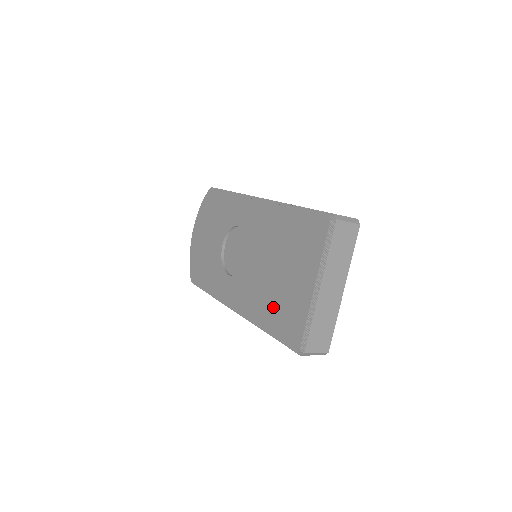
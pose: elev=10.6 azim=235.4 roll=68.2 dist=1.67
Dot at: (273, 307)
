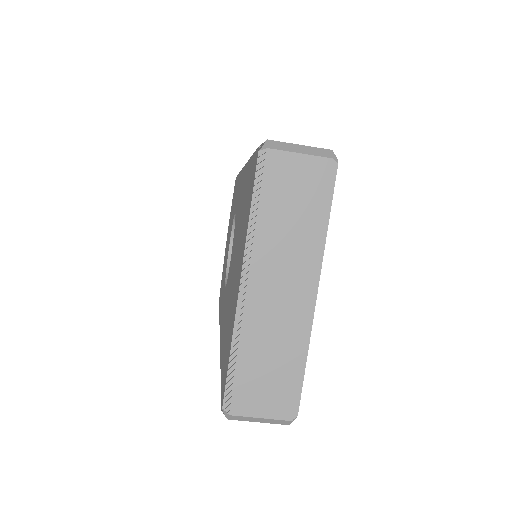
Dot at: (226, 329)
